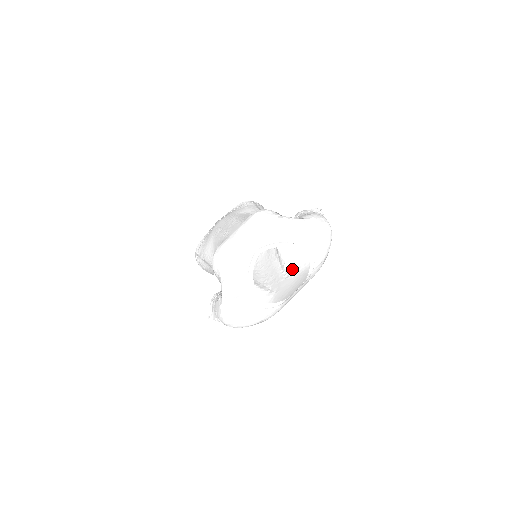
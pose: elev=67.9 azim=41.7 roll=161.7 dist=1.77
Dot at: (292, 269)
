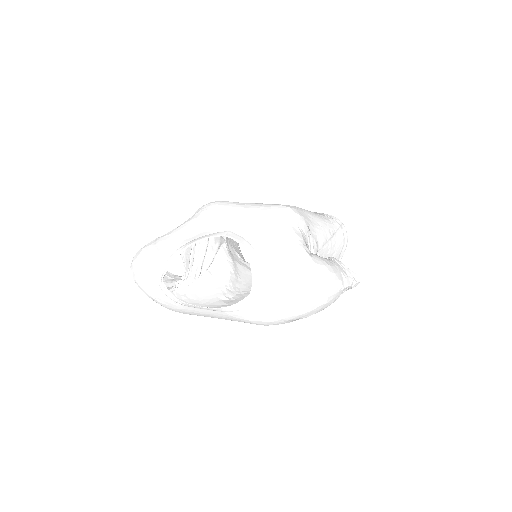
Dot at: occluded
